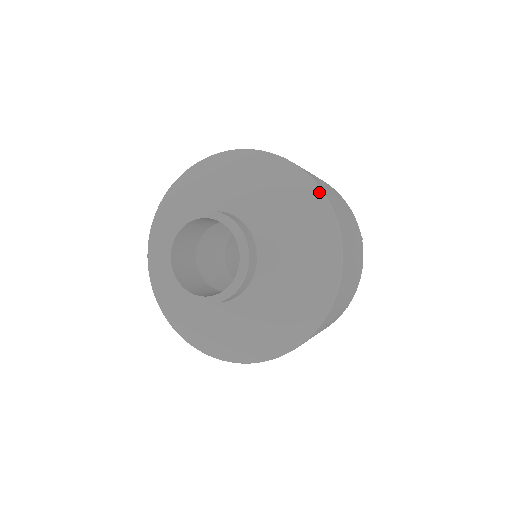
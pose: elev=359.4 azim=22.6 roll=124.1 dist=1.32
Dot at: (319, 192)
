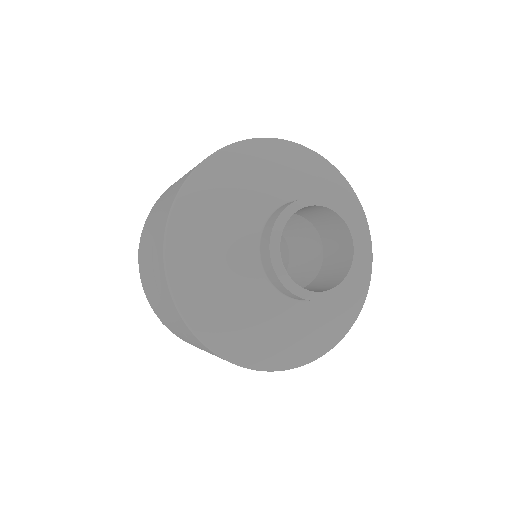
Dot at: (366, 218)
